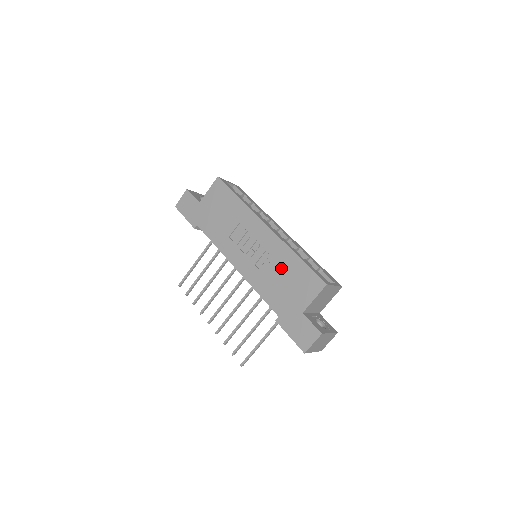
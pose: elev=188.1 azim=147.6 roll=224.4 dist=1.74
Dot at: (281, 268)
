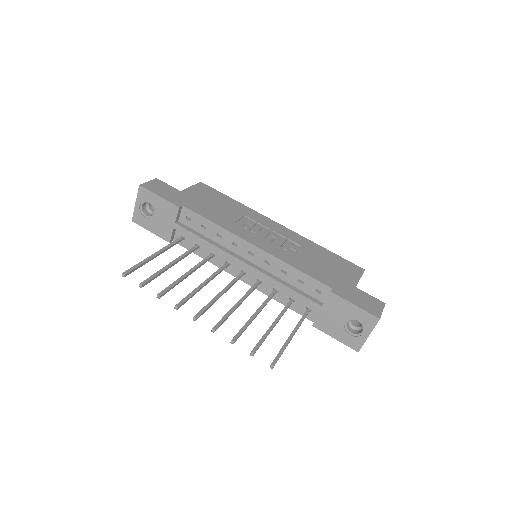
Dot at: (312, 253)
